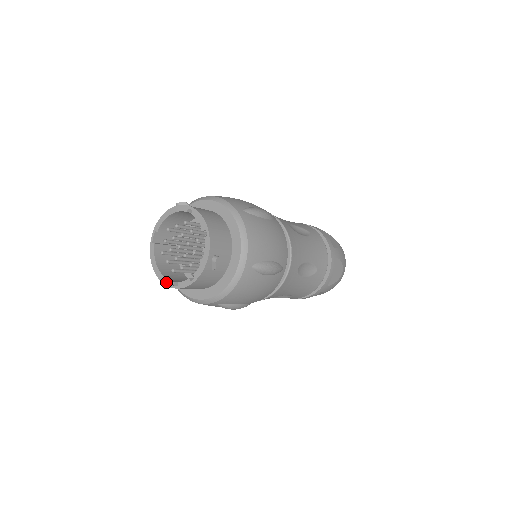
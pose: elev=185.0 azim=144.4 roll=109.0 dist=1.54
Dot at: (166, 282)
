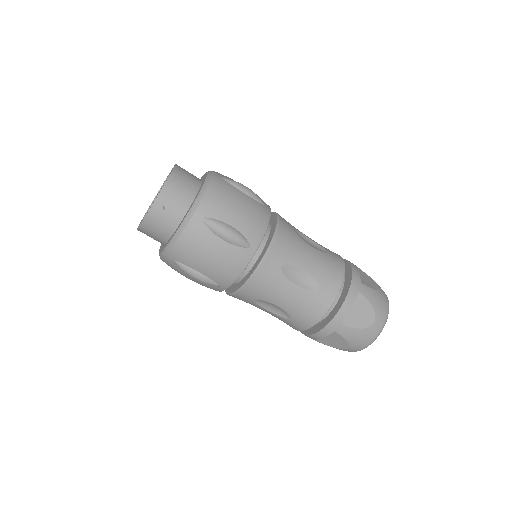
Dot at: occluded
